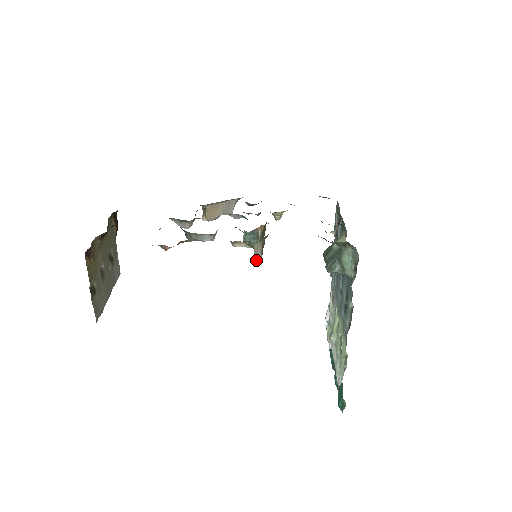
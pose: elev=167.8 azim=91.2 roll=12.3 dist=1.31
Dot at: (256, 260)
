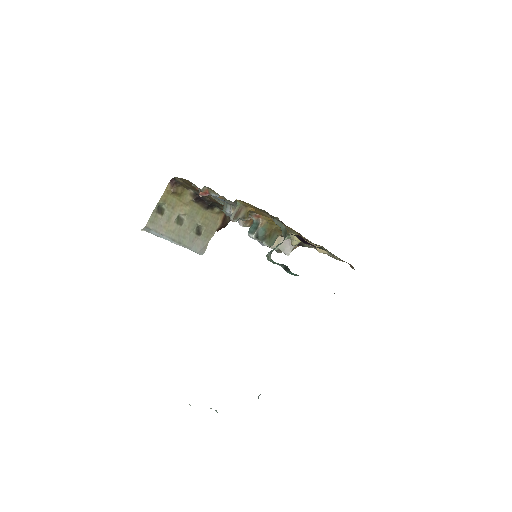
Dot at: (230, 218)
